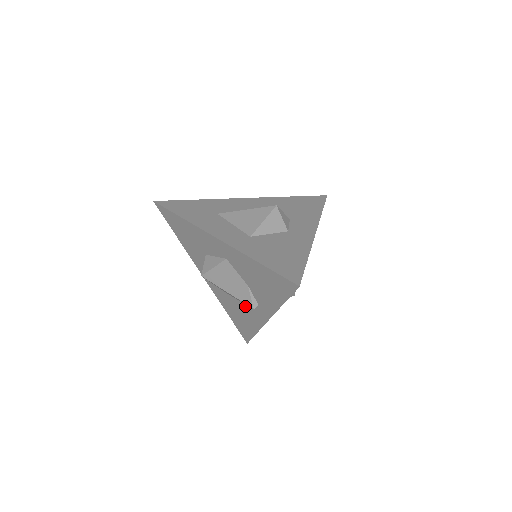
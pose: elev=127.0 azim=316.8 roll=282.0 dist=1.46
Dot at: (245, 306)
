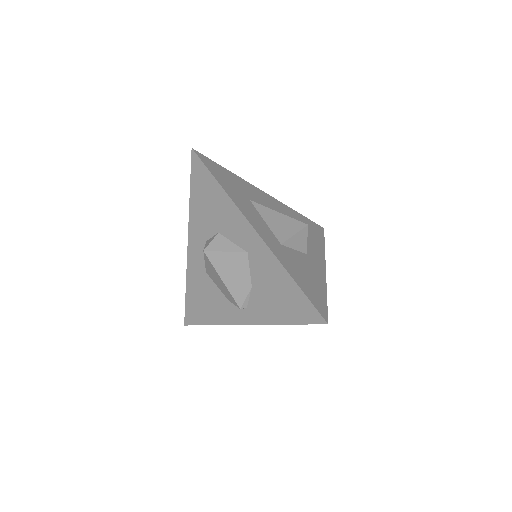
Dot at: (224, 298)
